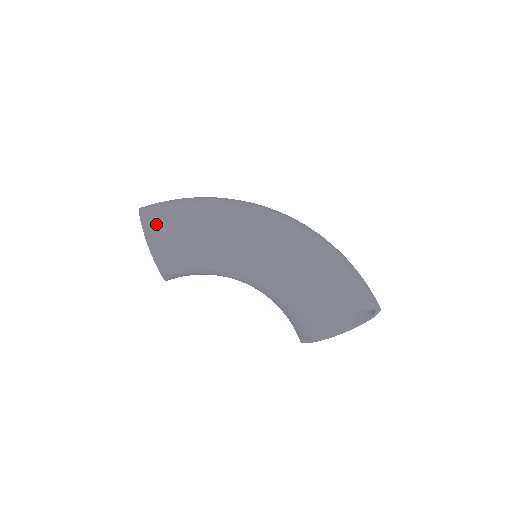
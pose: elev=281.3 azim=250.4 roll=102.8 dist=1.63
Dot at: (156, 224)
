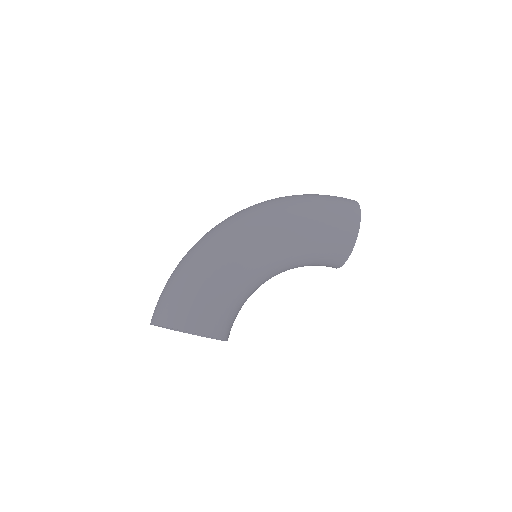
Dot at: (198, 319)
